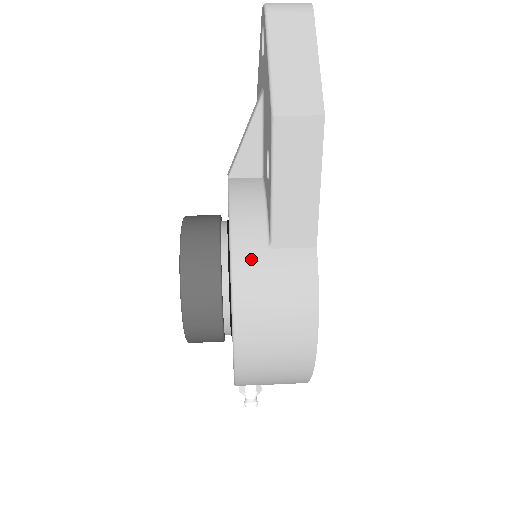
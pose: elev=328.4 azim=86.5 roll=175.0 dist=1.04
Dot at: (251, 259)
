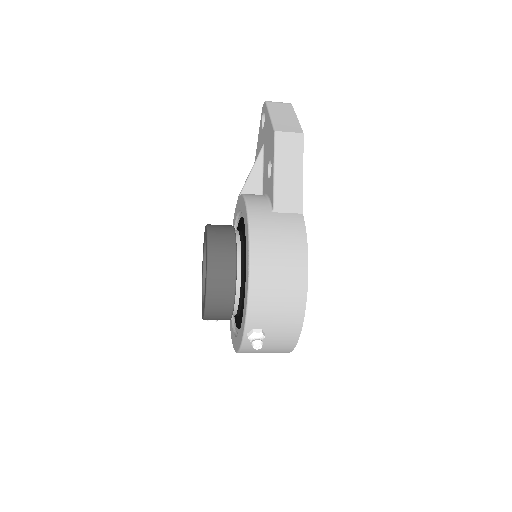
Dot at: (261, 216)
